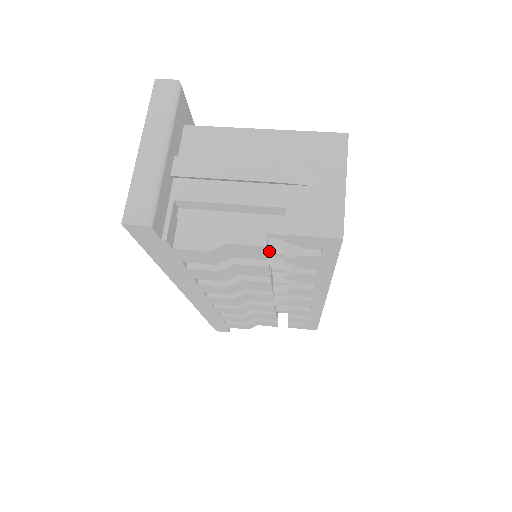
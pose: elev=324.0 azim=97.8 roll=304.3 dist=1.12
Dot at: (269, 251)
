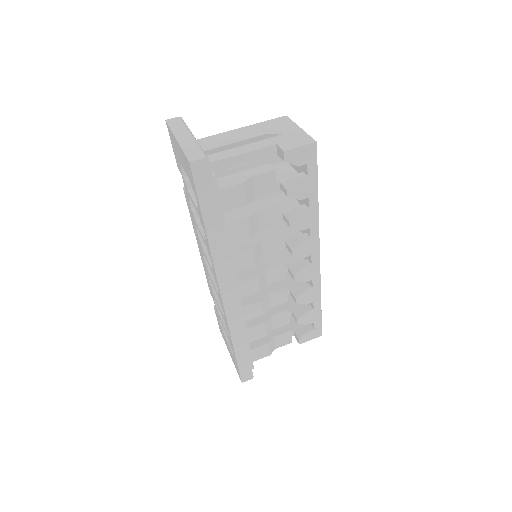
Dot at: occluded
